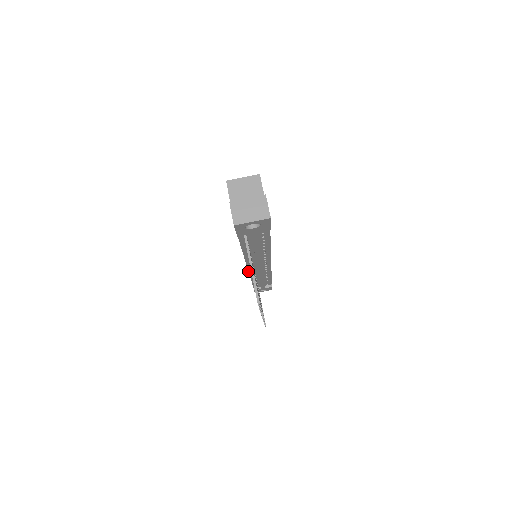
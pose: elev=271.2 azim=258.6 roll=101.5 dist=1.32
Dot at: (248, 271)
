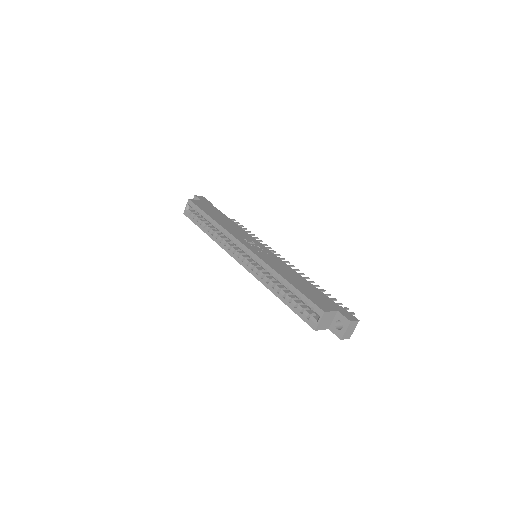
Dot at: occluded
